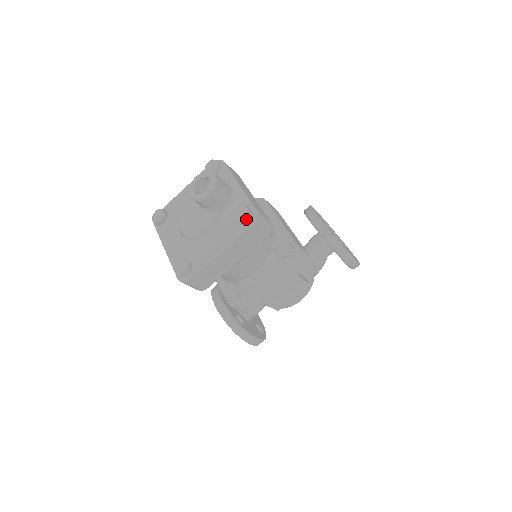
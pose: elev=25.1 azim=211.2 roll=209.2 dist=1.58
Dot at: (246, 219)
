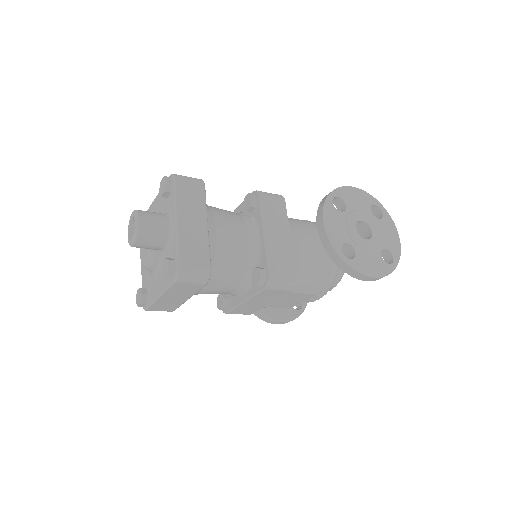
Dot at: (166, 277)
